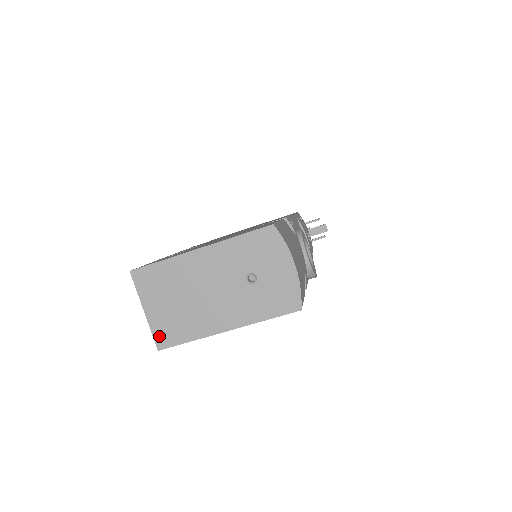
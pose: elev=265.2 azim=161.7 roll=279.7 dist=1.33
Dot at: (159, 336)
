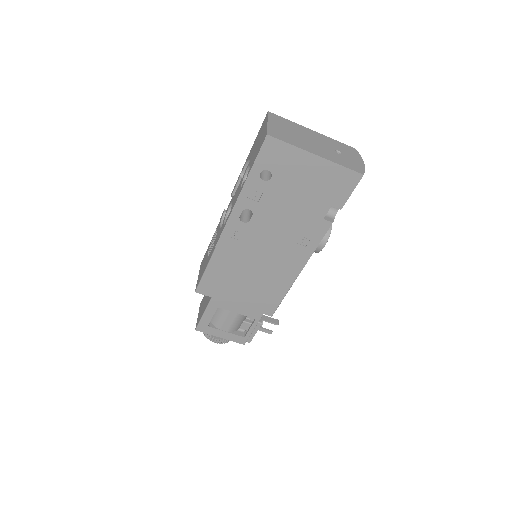
Dot at: (271, 132)
